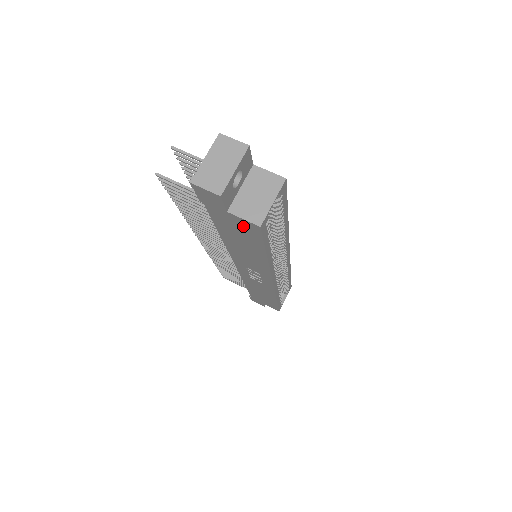
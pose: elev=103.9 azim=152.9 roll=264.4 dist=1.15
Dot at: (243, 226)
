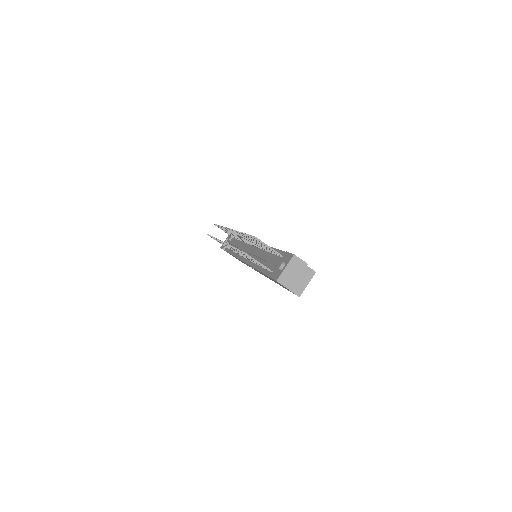
Dot at: occluded
